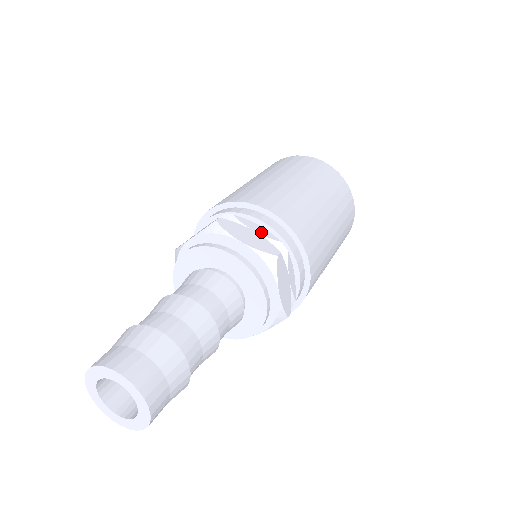
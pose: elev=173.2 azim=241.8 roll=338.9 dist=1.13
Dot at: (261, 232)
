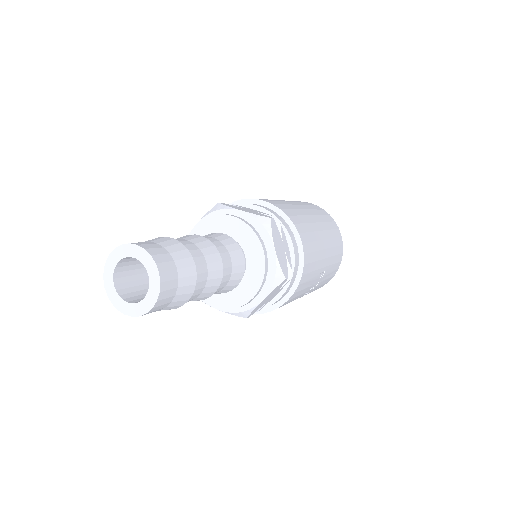
Dot at: (257, 211)
